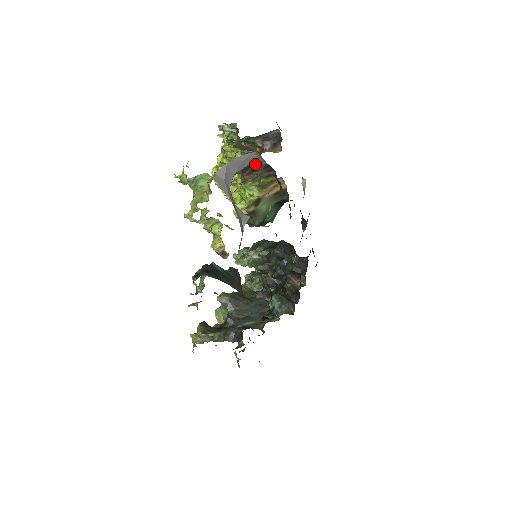
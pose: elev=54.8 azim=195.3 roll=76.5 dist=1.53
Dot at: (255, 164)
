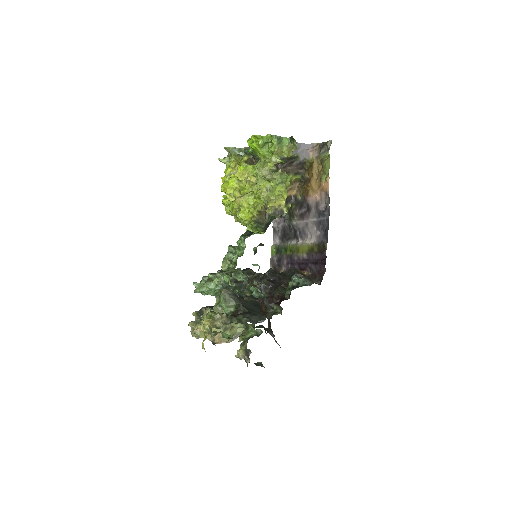
Dot at: (295, 158)
